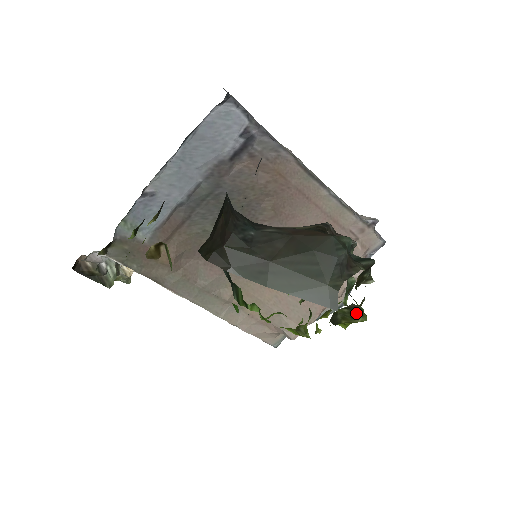
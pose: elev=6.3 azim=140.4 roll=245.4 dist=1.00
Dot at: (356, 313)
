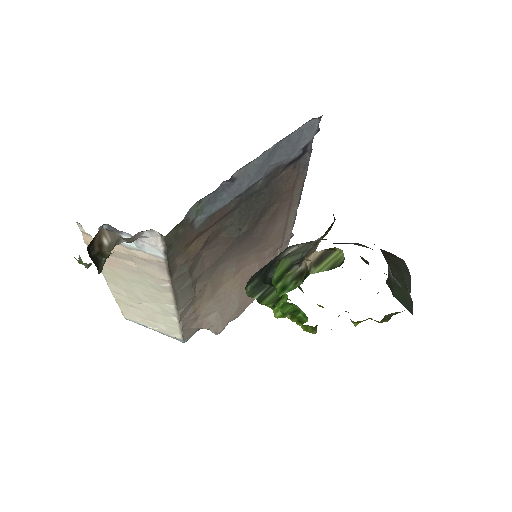
Dot at: occluded
